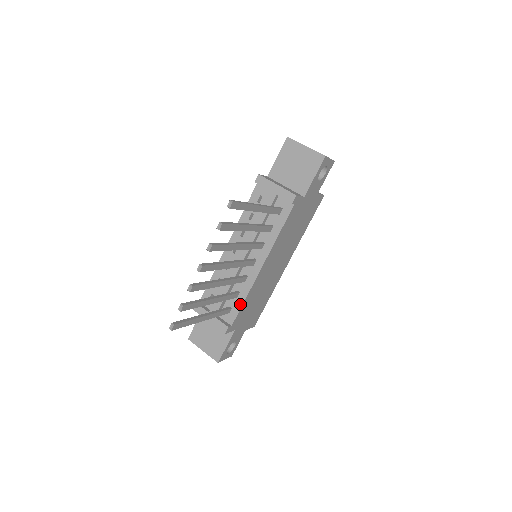
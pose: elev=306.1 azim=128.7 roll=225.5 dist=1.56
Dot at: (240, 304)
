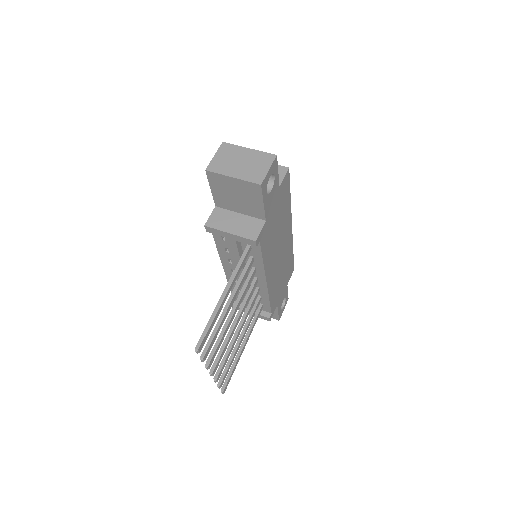
Dot at: (267, 303)
